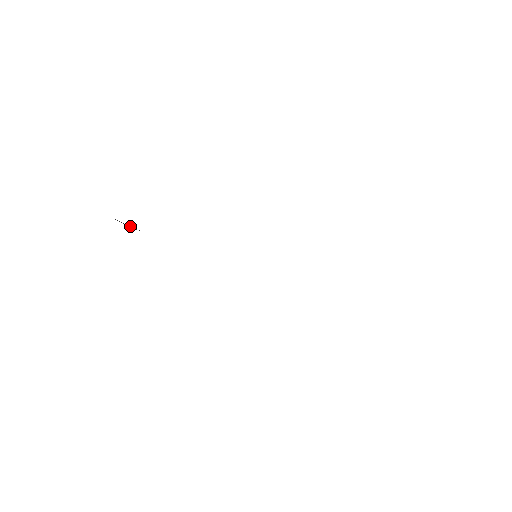
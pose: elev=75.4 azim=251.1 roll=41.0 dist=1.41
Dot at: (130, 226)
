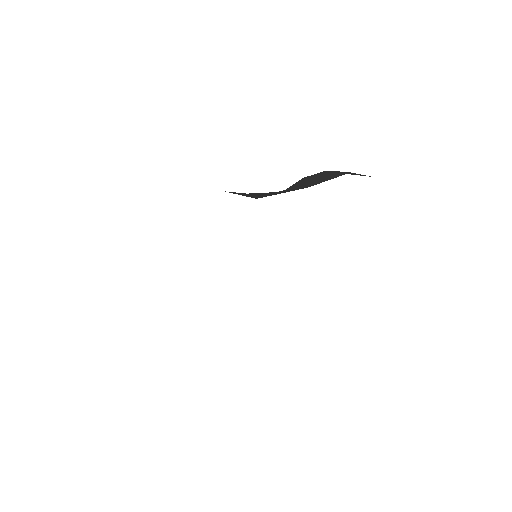
Dot at: occluded
